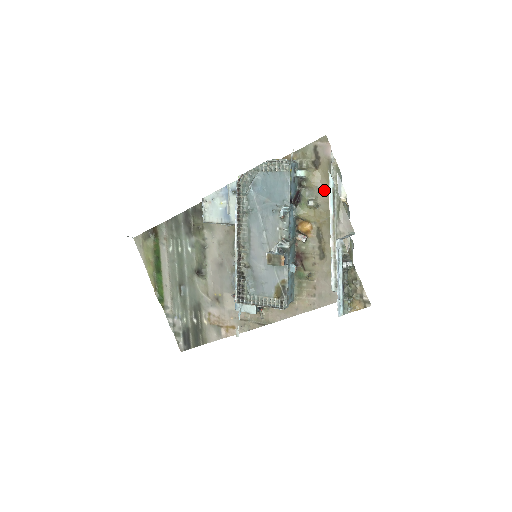
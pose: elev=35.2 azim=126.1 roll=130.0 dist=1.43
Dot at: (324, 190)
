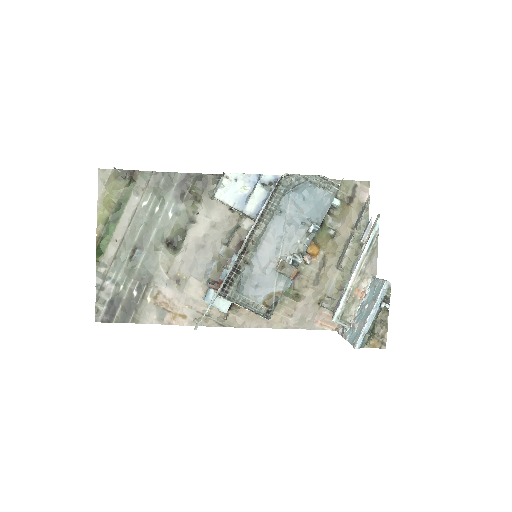
Dot at: (346, 226)
